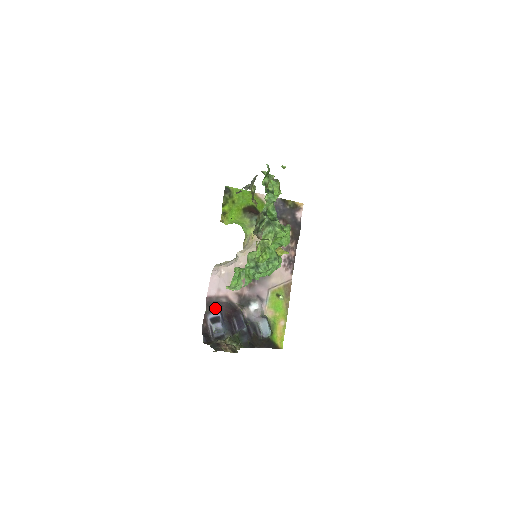
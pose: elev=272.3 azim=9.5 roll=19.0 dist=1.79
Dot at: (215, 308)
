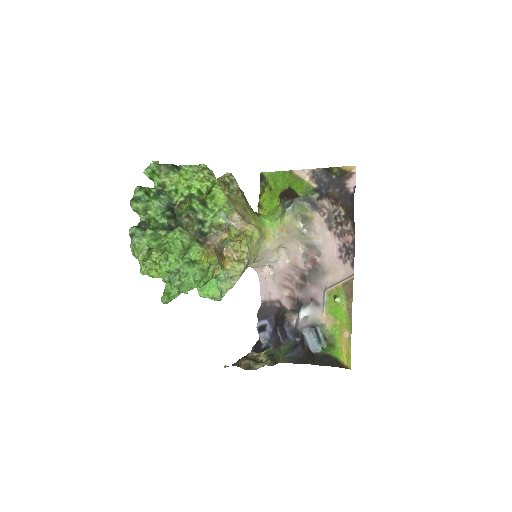
Dot at: (265, 315)
